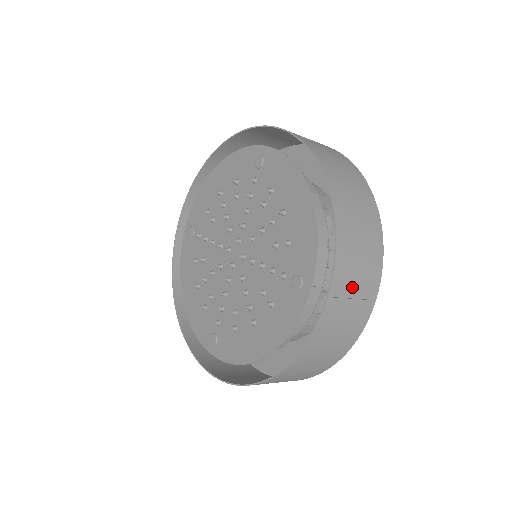
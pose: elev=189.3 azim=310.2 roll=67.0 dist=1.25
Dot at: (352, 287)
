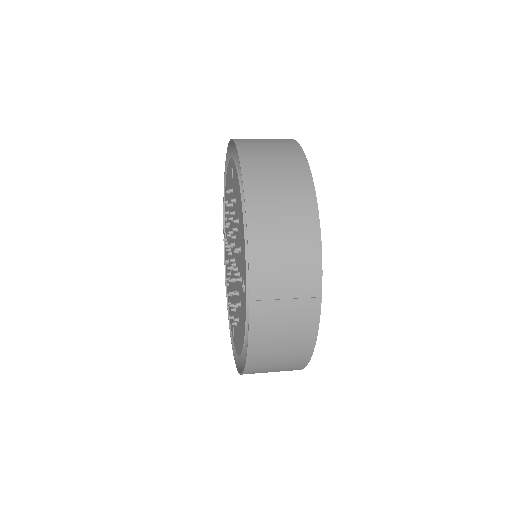
Dot at: (280, 288)
